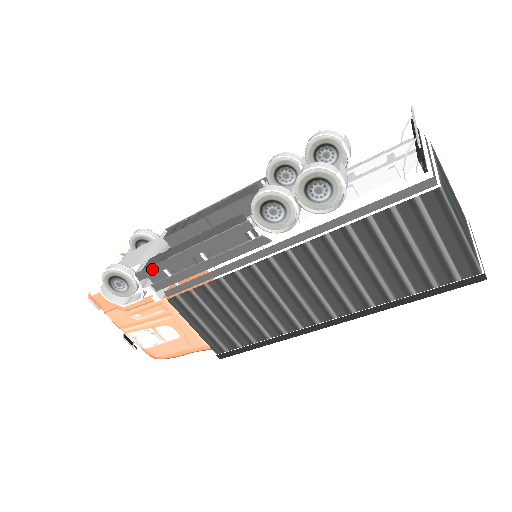
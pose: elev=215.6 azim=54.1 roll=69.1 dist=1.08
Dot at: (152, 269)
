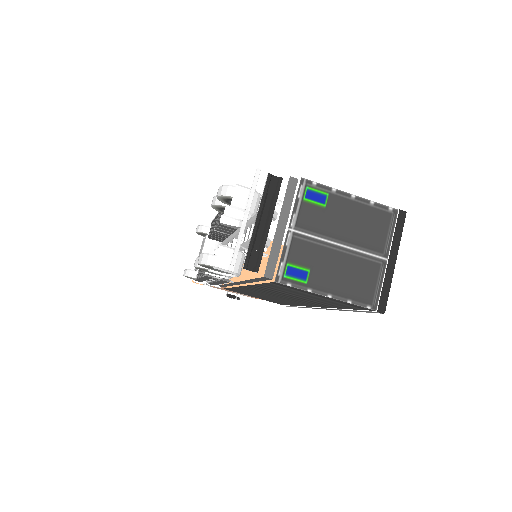
Dot at: (198, 280)
